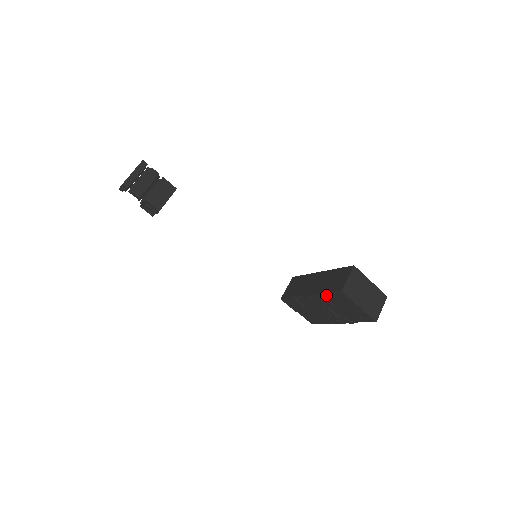
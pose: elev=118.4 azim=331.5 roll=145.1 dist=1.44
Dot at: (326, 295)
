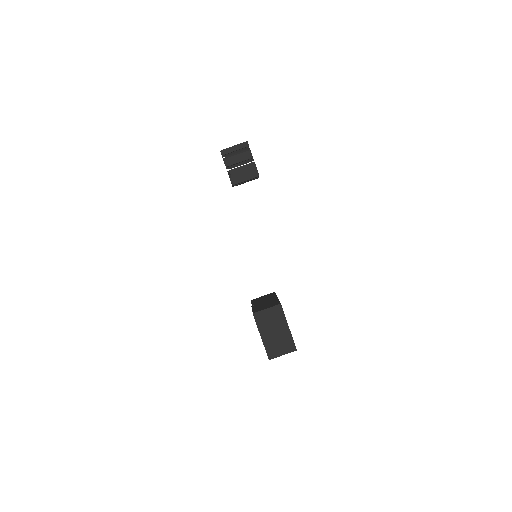
Dot at: occluded
